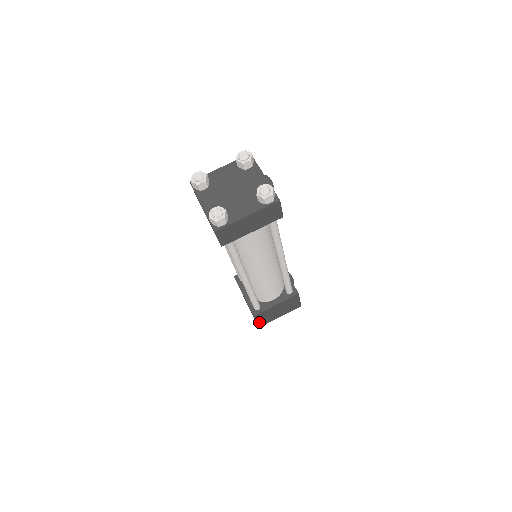
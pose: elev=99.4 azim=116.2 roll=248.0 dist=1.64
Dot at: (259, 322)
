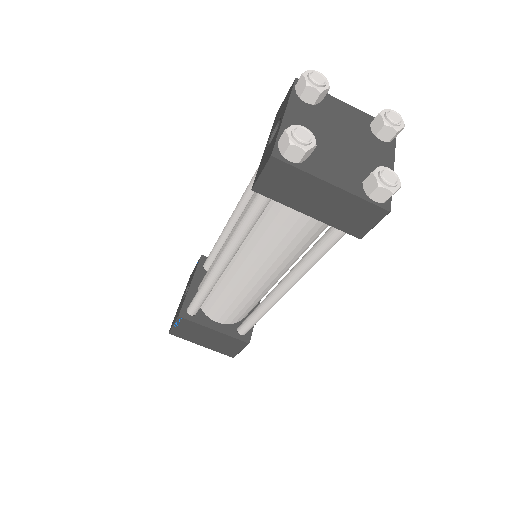
Dot at: (176, 328)
